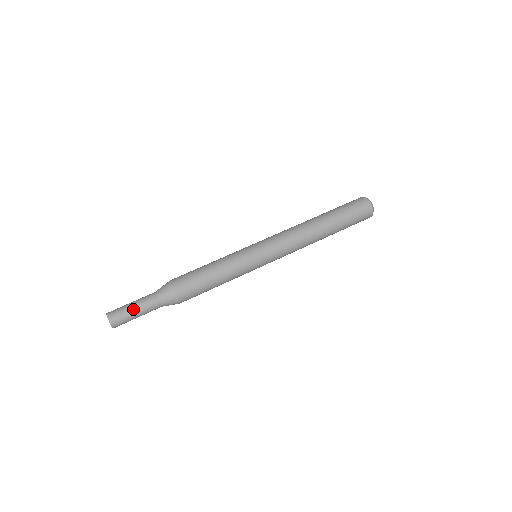
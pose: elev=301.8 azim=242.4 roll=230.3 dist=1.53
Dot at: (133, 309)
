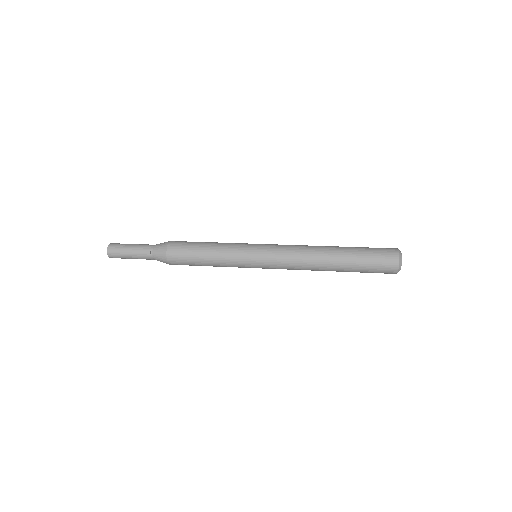
Dot at: (133, 244)
